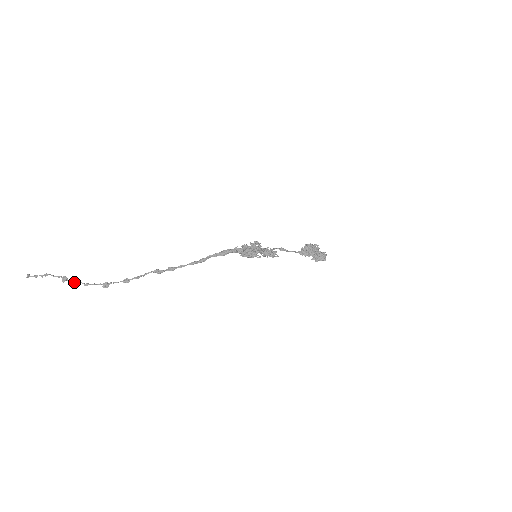
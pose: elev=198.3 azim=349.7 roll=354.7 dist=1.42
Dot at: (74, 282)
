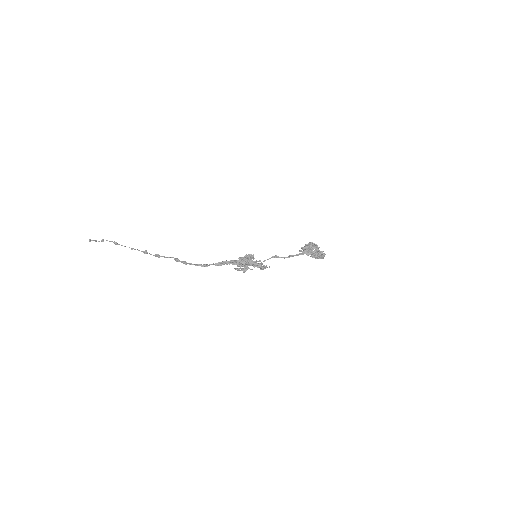
Dot at: occluded
